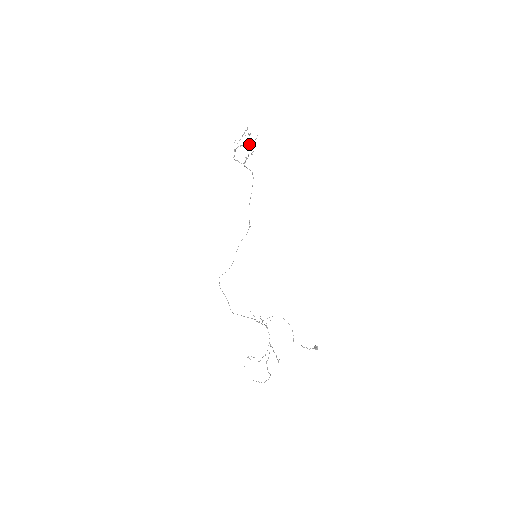
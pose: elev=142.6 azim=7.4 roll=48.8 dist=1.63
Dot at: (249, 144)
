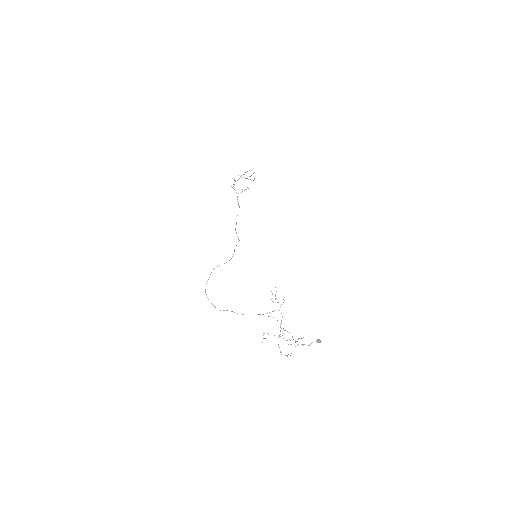
Dot at: occluded
